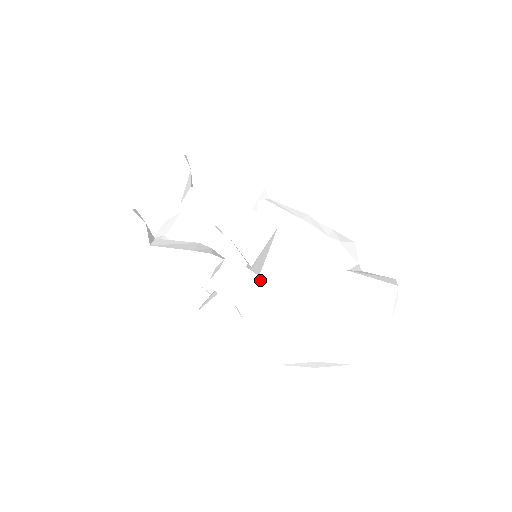
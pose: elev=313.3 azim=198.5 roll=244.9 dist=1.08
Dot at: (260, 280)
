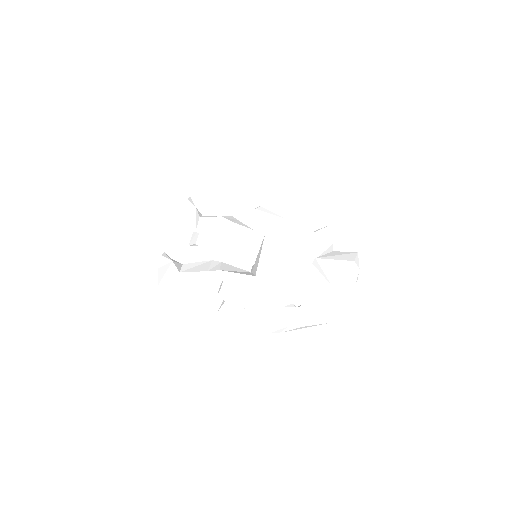
Dot at: (248, 288)
